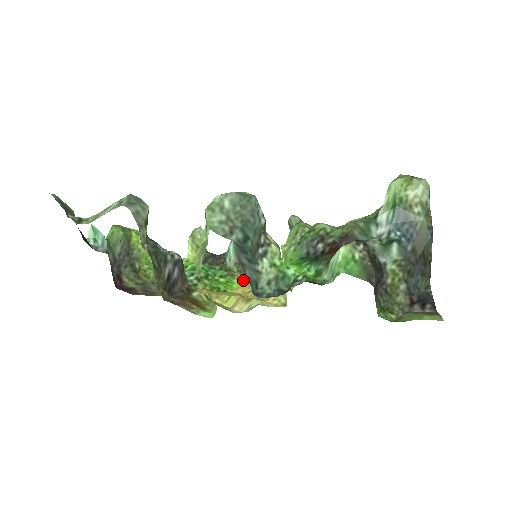
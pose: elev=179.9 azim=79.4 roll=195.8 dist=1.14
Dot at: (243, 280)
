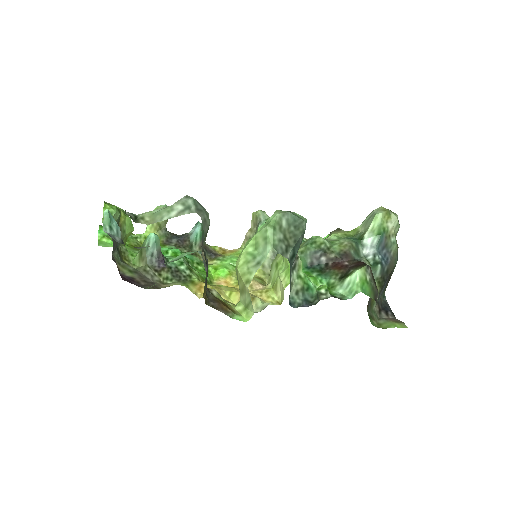
Dot at: (220, 269)
